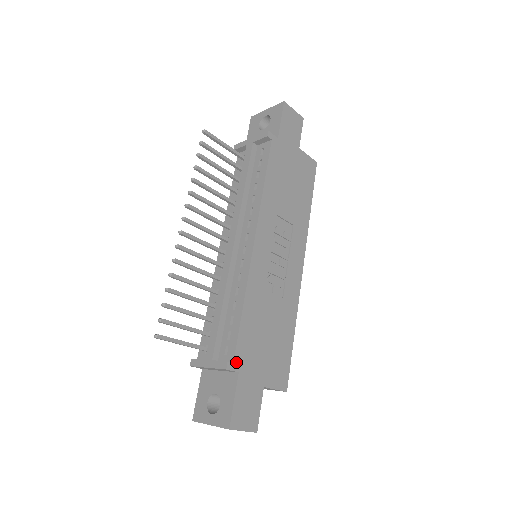
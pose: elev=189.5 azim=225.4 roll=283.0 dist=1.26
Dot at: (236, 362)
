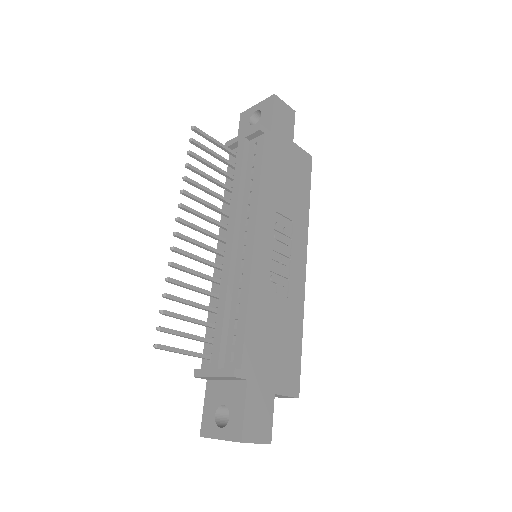
Dot at: (244, 368)
